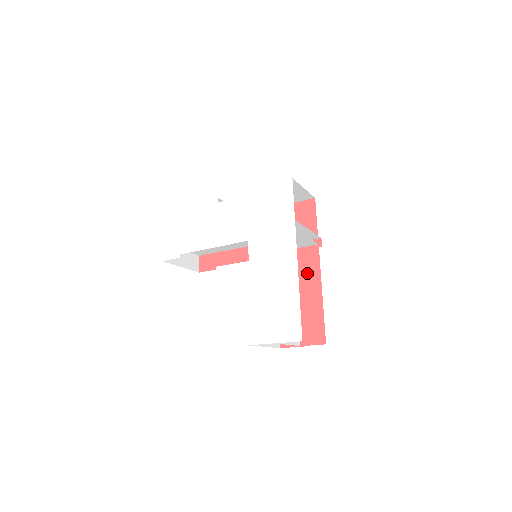
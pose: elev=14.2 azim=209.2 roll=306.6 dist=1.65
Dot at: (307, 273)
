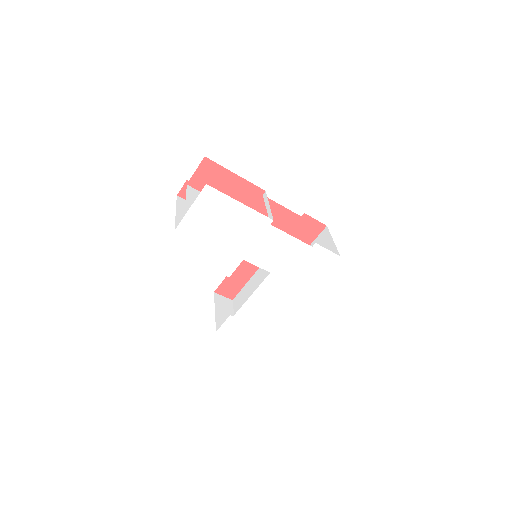
Dot at: occluded
